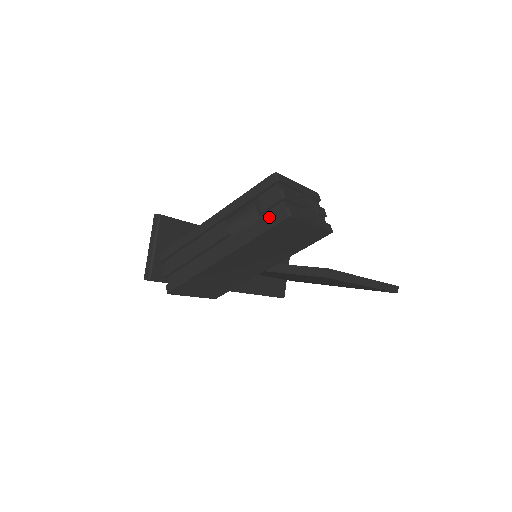
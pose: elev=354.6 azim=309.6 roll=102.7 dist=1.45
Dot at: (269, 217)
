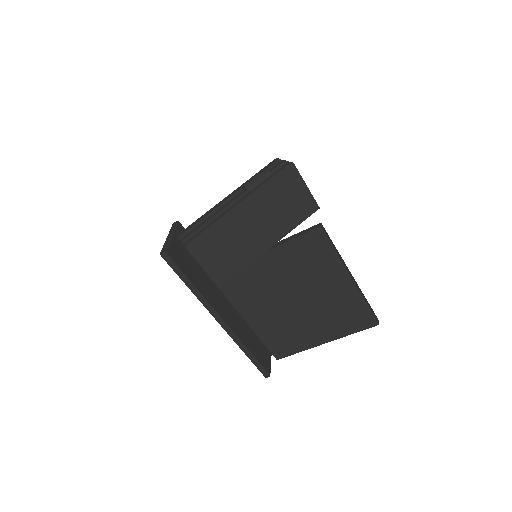
Dot at: occluded
